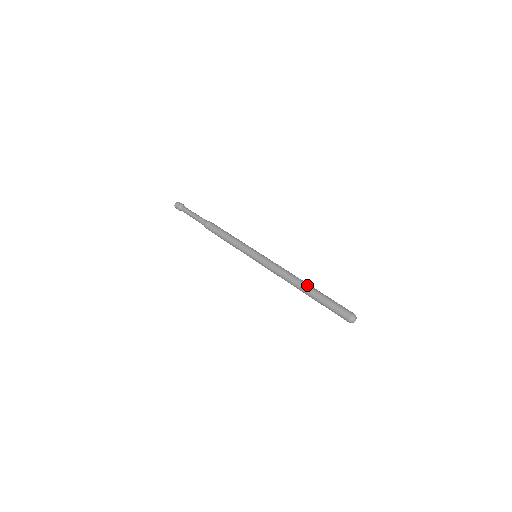
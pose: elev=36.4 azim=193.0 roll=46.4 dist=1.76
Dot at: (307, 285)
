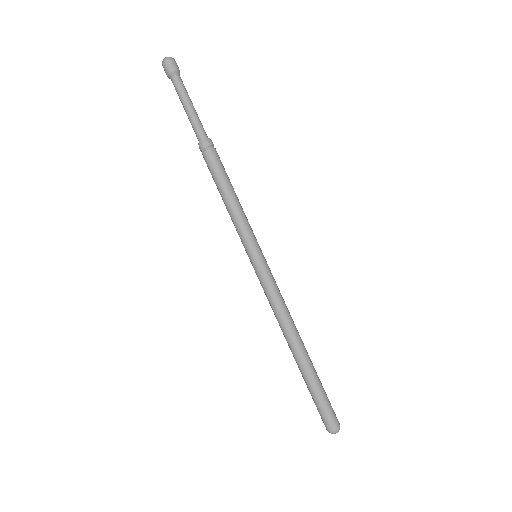
Dot at: (306, 352)
